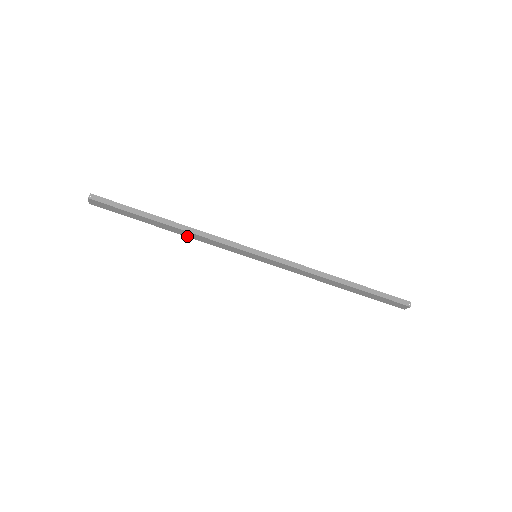
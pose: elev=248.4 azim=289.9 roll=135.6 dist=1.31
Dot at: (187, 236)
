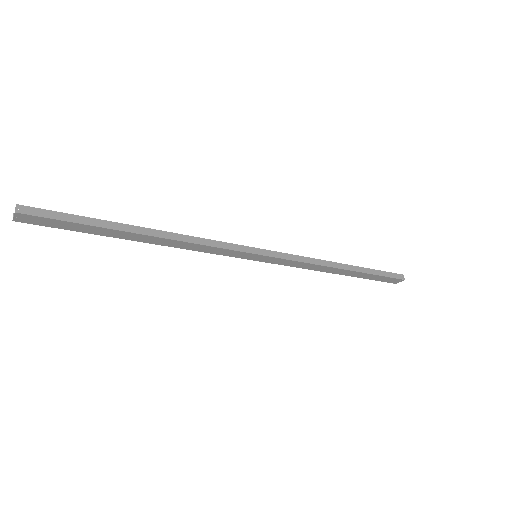
Dot at: (169, 246)
